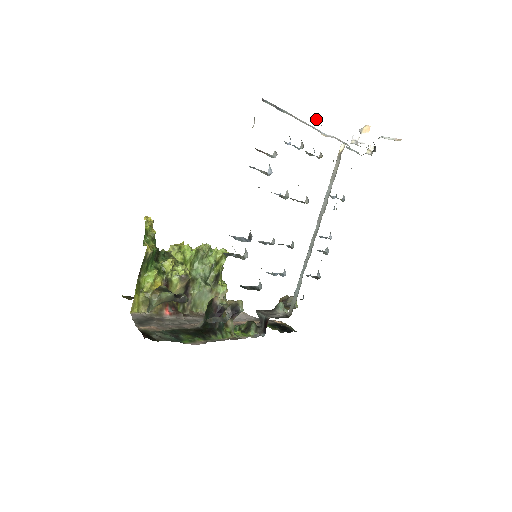
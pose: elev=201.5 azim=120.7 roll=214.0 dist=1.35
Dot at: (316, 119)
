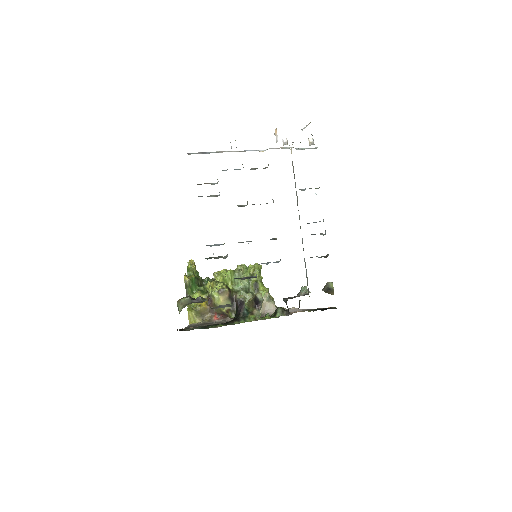
Dot at: (231, 146)
